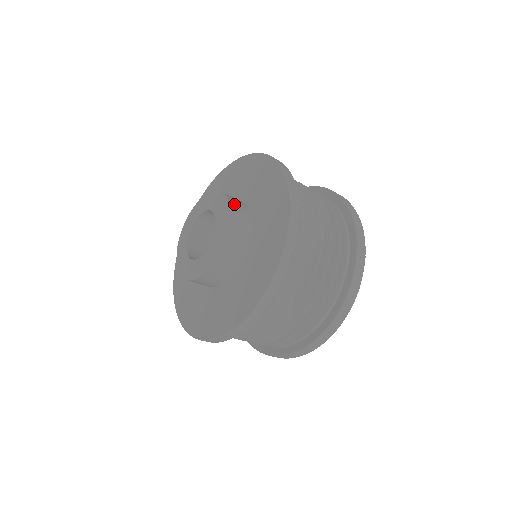
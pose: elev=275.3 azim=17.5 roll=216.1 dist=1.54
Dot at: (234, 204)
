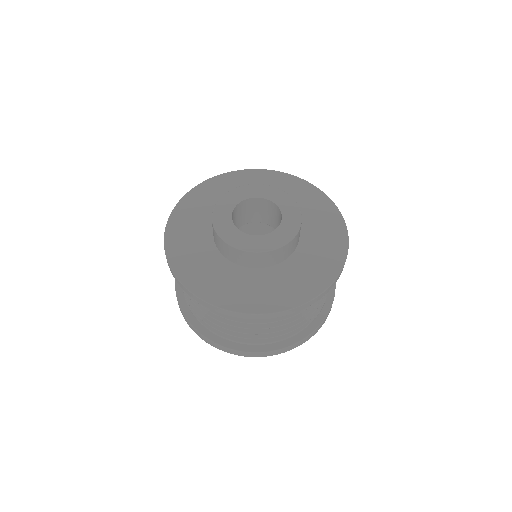
Dot at: occluded
